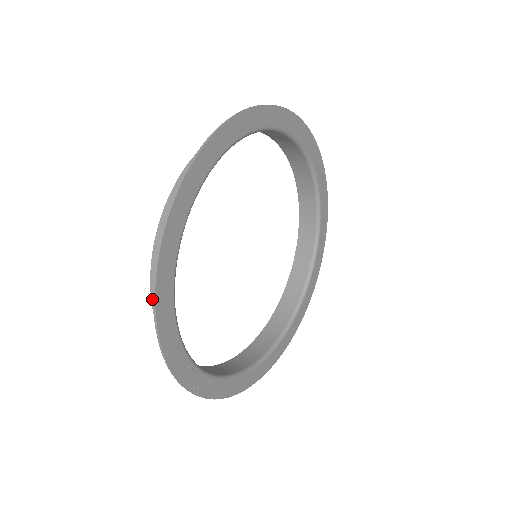
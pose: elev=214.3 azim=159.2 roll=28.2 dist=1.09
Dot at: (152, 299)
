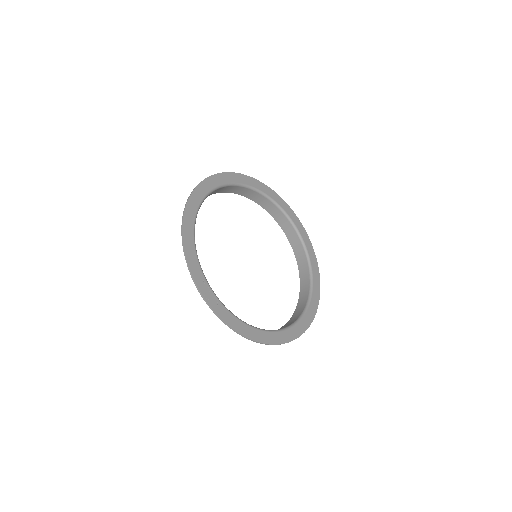
Dot at: occluded
